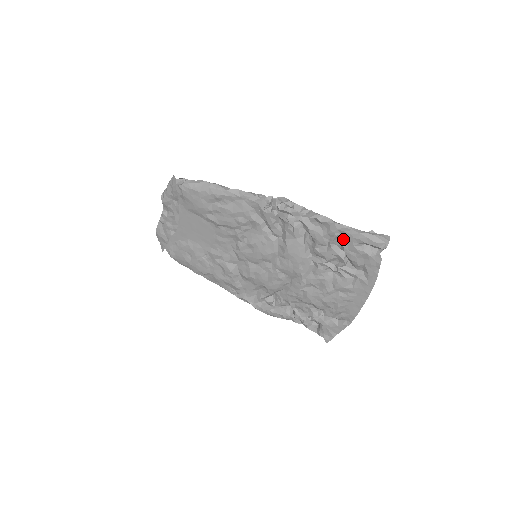
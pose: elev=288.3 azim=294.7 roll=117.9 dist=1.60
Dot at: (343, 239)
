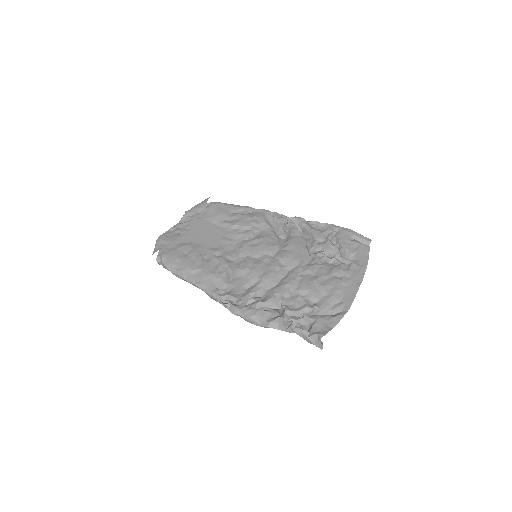
Dot at: (338, 234)
